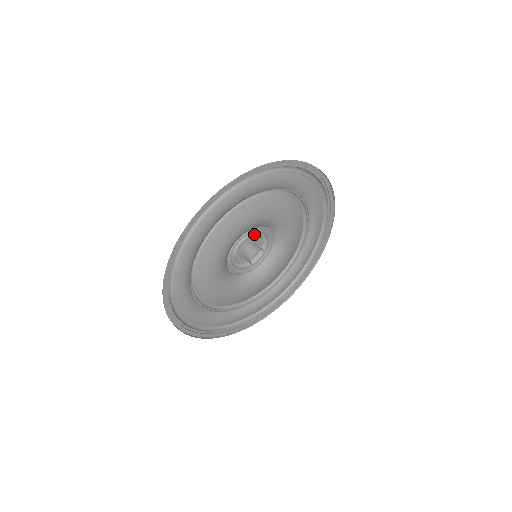
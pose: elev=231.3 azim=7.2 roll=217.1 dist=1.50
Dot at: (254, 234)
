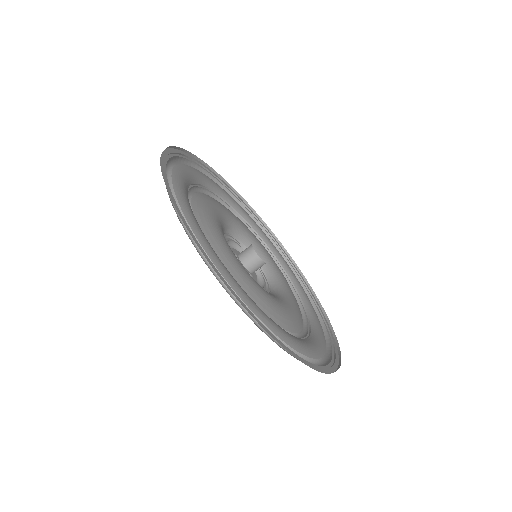
Dot at: occluded
